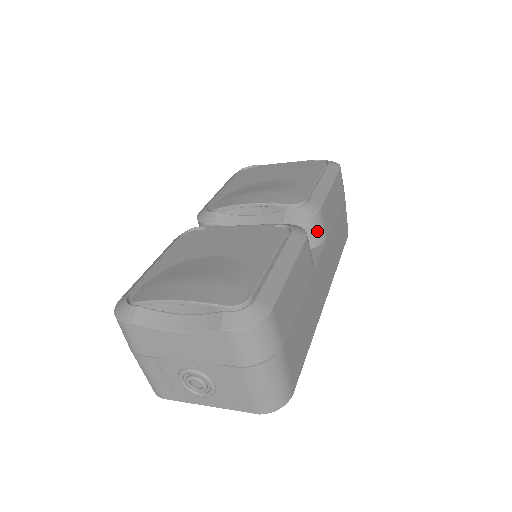
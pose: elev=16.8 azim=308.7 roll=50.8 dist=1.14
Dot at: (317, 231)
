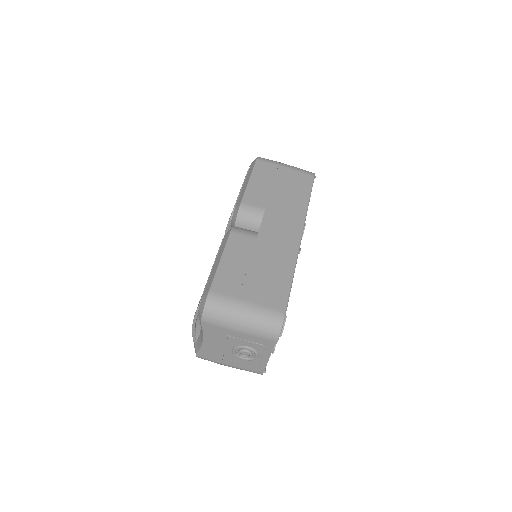
Dot at: (252, 214)
